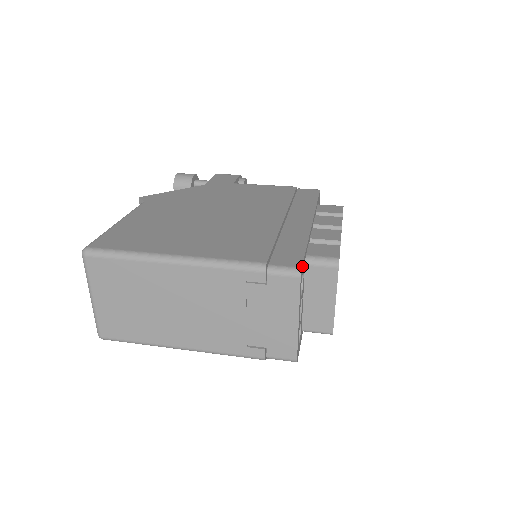
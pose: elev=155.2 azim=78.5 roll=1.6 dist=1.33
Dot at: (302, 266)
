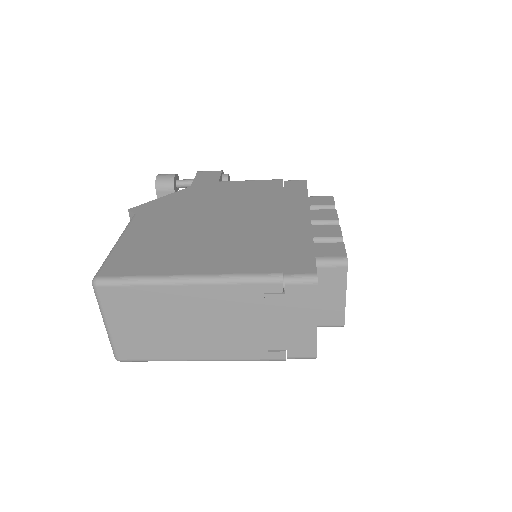
Dot at: (316, 271)
